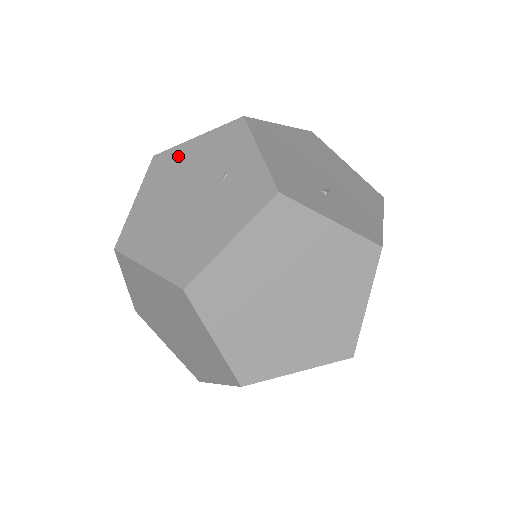
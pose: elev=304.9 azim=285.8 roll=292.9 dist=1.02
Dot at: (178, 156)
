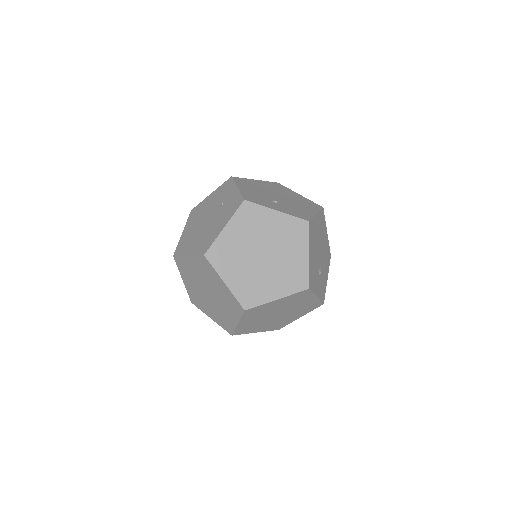
Dot at: (202, 205)
